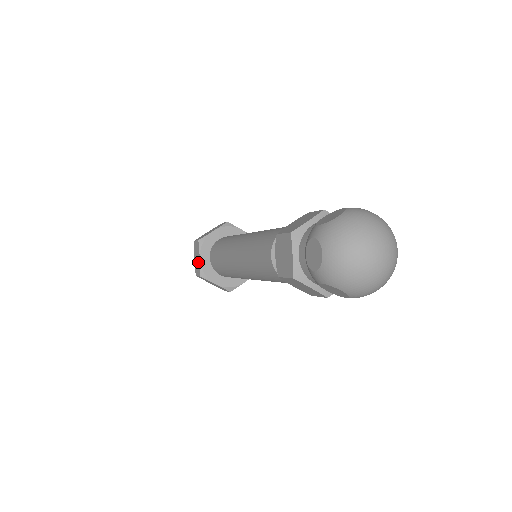
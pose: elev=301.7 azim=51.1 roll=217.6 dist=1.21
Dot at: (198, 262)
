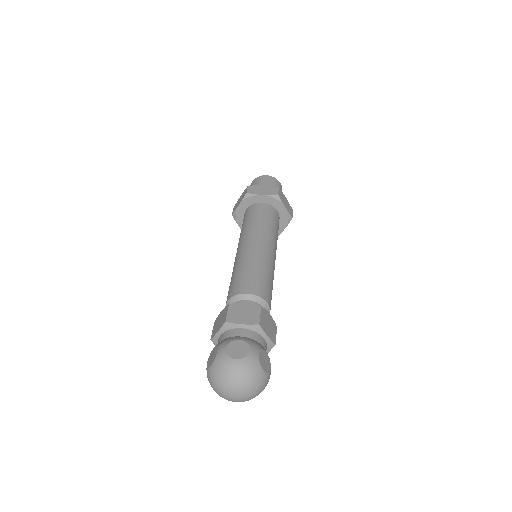
Dot at: (237, 205)
